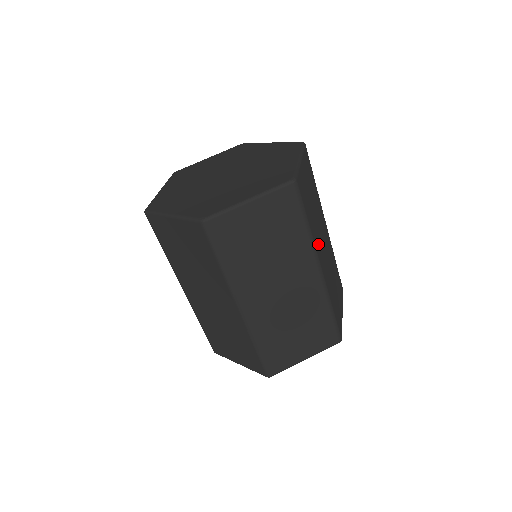
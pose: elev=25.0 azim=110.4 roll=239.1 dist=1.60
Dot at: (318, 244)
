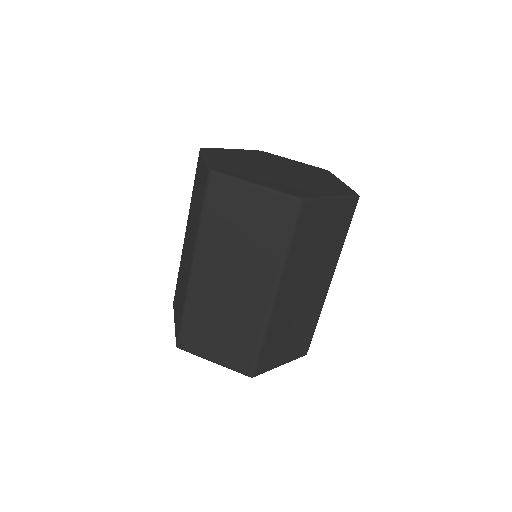
Dot at: occluded
